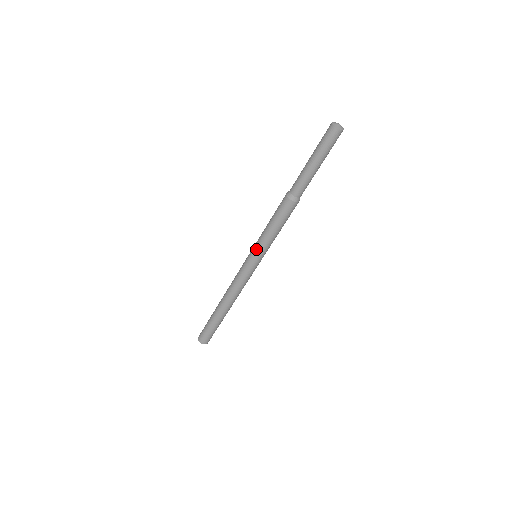
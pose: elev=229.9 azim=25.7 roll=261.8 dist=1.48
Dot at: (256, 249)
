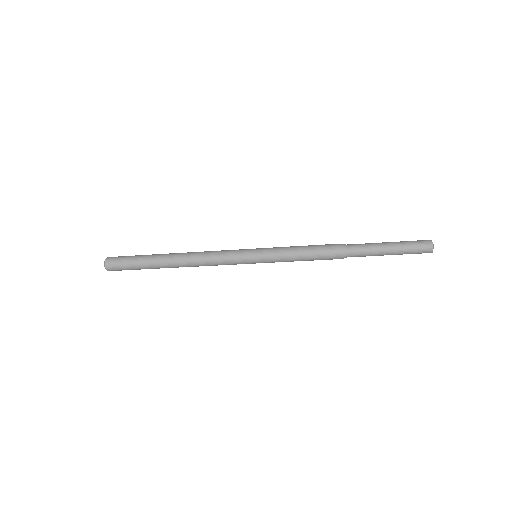
Dot at: (267, 254)
